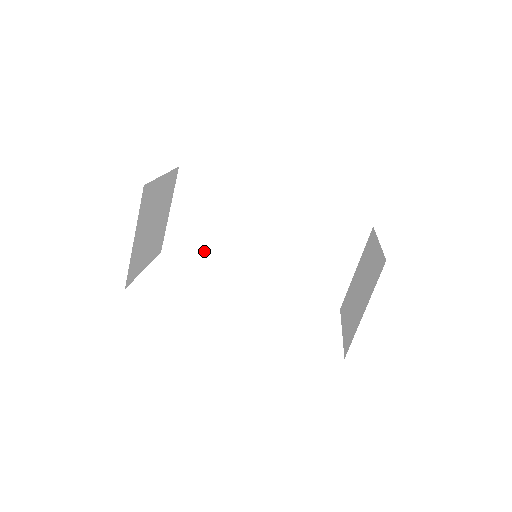
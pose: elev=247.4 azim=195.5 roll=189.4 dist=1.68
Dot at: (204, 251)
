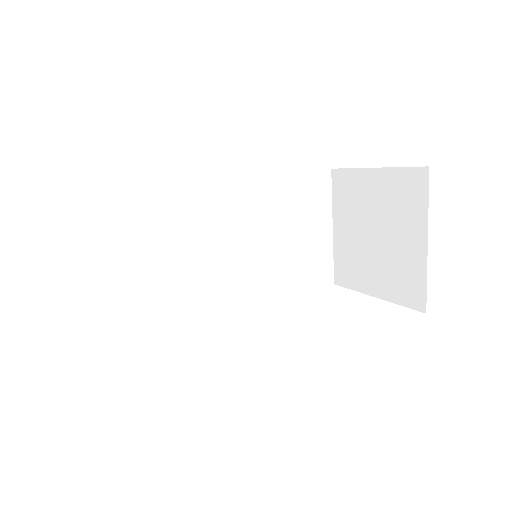
Dot at: (152, 304)
